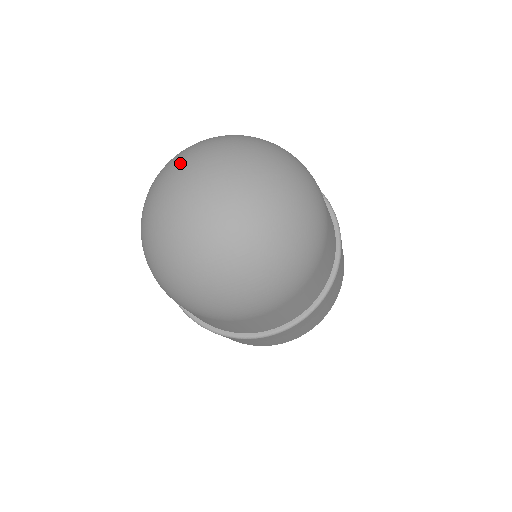
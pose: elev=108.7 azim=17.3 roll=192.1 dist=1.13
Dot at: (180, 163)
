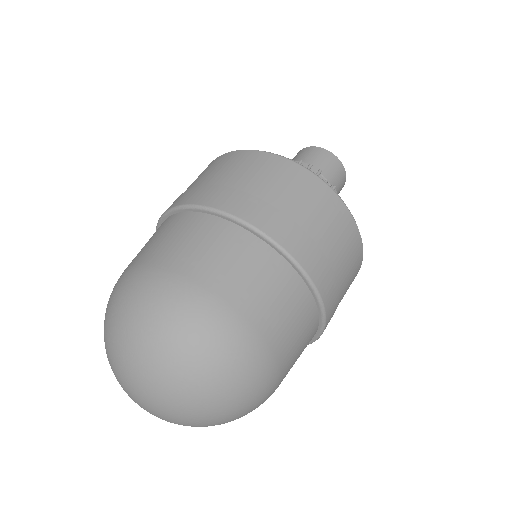
Dot at: occluded
